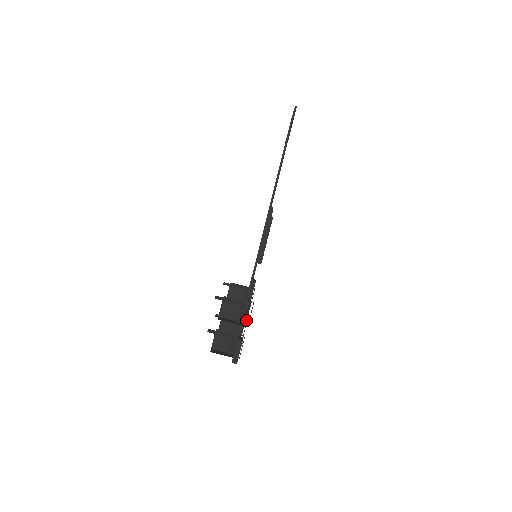
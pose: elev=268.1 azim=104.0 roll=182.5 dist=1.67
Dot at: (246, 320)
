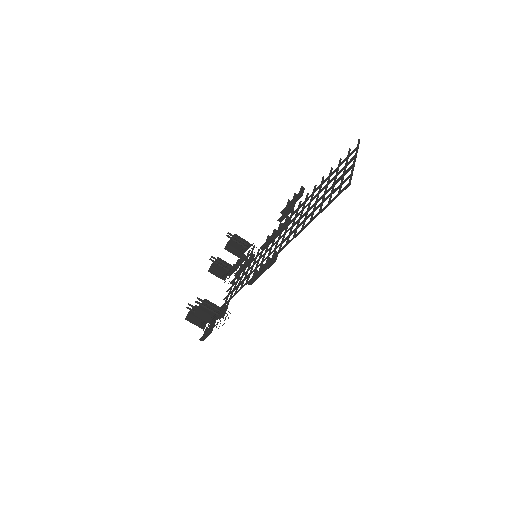
Dot at: occluded
